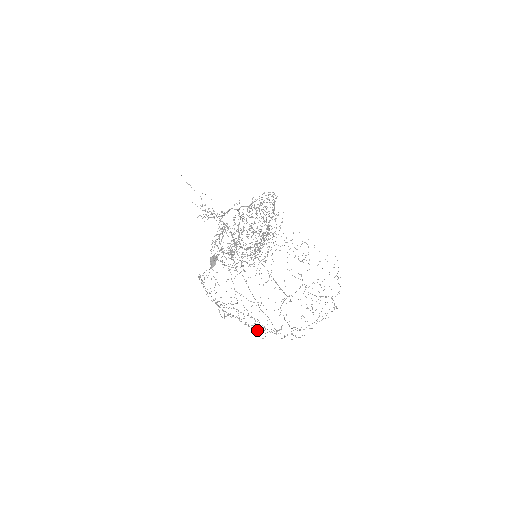
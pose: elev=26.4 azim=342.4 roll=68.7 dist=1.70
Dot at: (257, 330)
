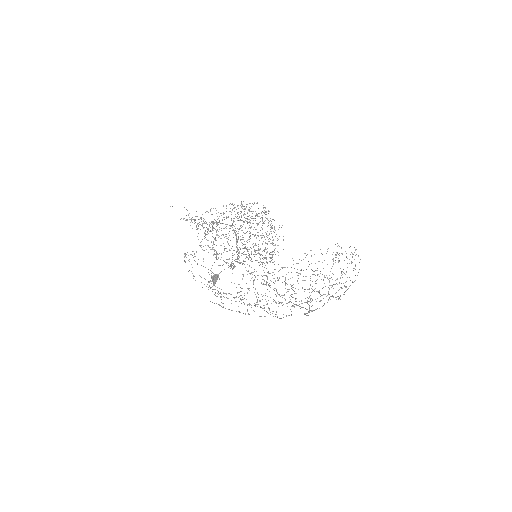
Dot at: (250, 280)
